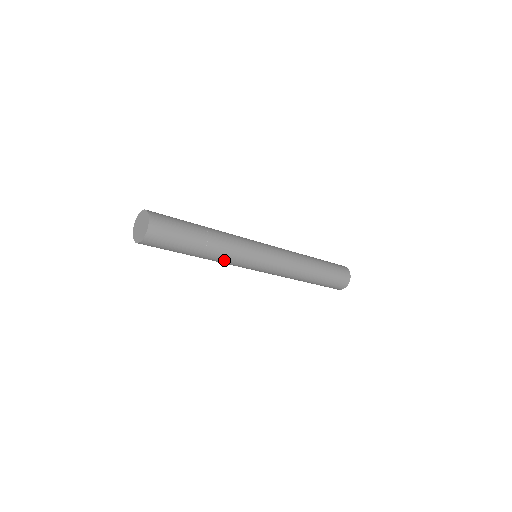
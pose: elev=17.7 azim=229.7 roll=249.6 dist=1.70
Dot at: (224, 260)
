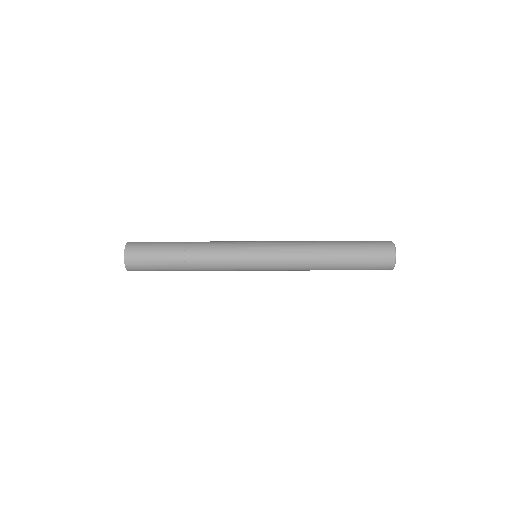
Dot at: (212, 269)
